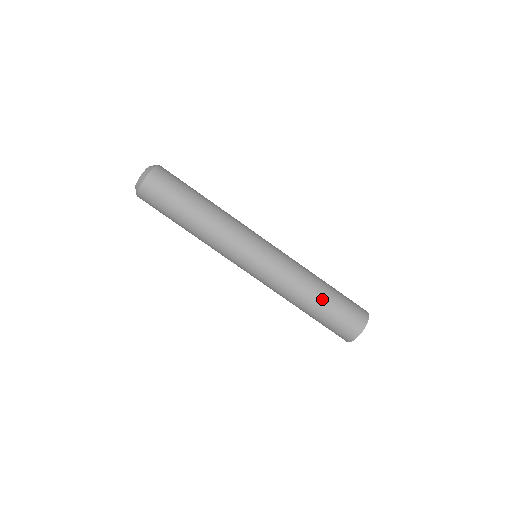
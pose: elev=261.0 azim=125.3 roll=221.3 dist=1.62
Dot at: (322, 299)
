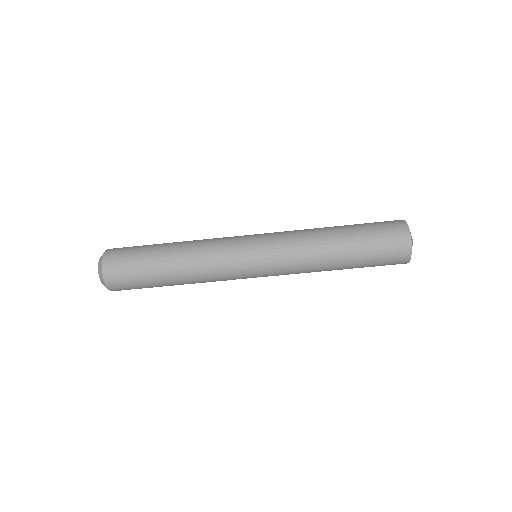
Dot at: (346, 240)
